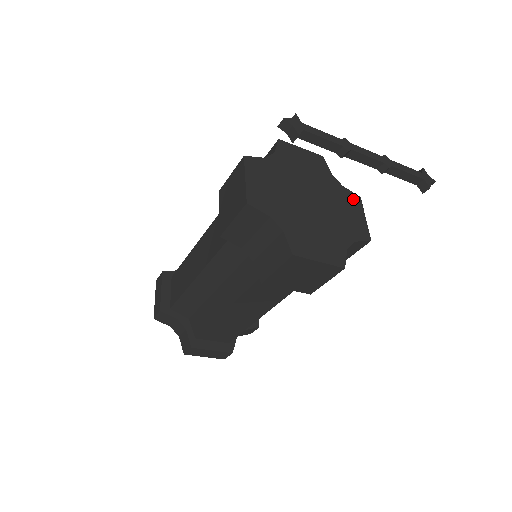
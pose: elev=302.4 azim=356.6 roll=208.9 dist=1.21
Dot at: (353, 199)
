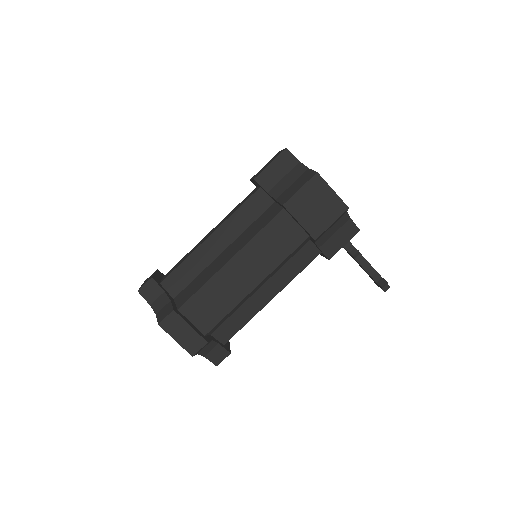
Dot at: occluded
